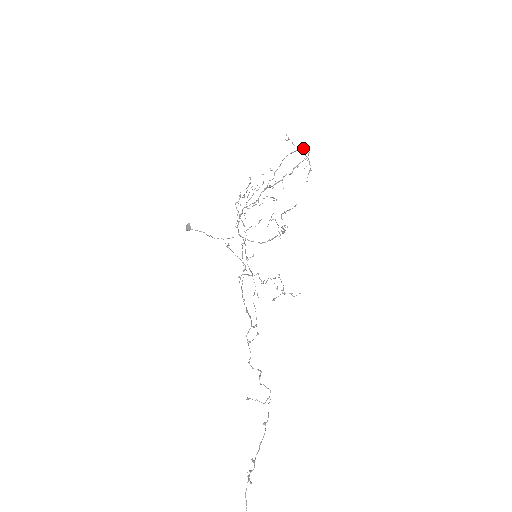
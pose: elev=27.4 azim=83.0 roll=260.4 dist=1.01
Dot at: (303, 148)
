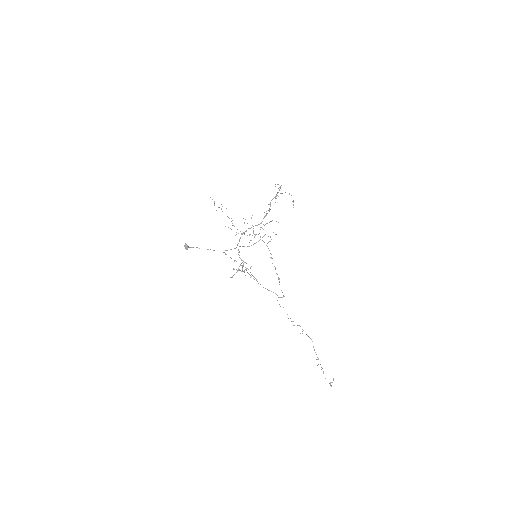
Dot at: (280, 188)
